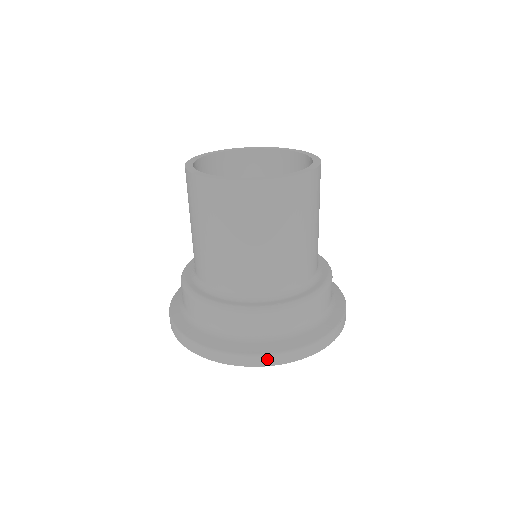
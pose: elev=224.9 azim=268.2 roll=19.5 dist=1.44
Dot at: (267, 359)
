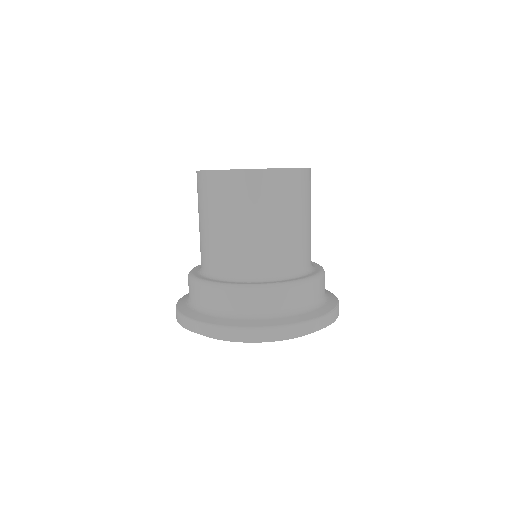
Dot at: (268, 332)
